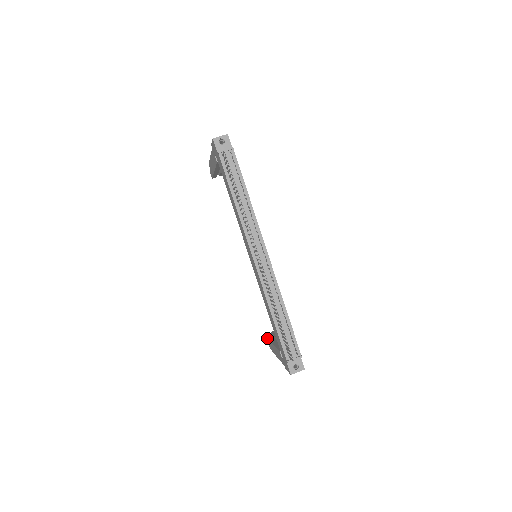
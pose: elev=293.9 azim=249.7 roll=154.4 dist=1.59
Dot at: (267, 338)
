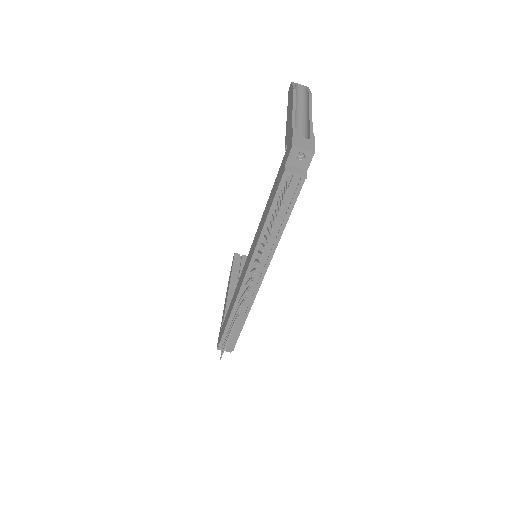
Dot at: (232, 268)
